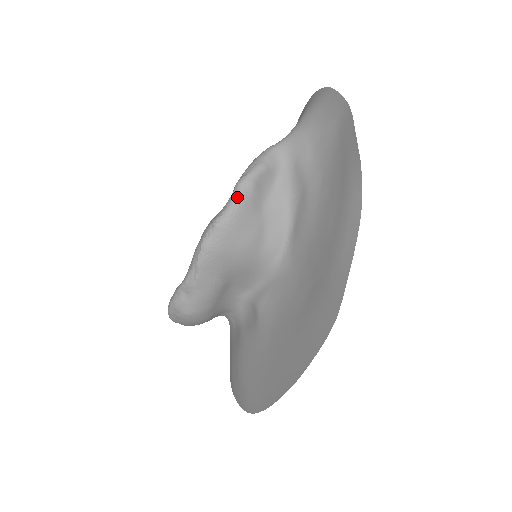
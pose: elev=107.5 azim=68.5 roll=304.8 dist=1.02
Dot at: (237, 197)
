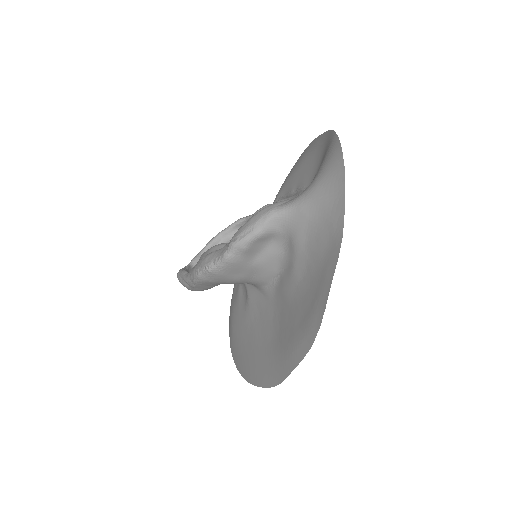
Dot at: (228, 258)
